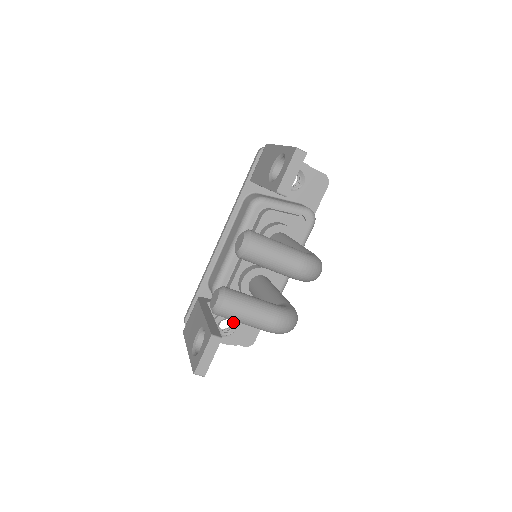
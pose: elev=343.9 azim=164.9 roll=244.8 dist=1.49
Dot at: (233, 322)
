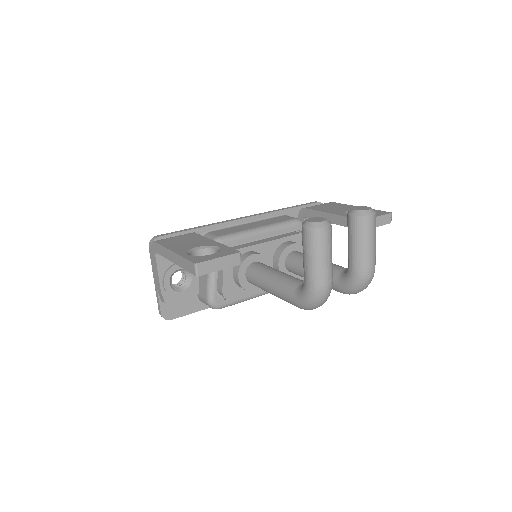
Dot at: (187, 282)
